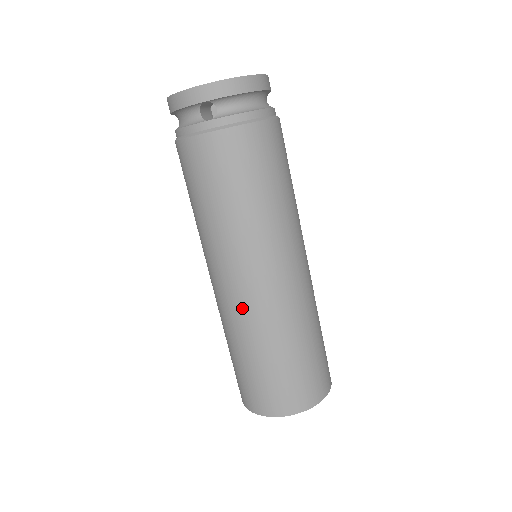
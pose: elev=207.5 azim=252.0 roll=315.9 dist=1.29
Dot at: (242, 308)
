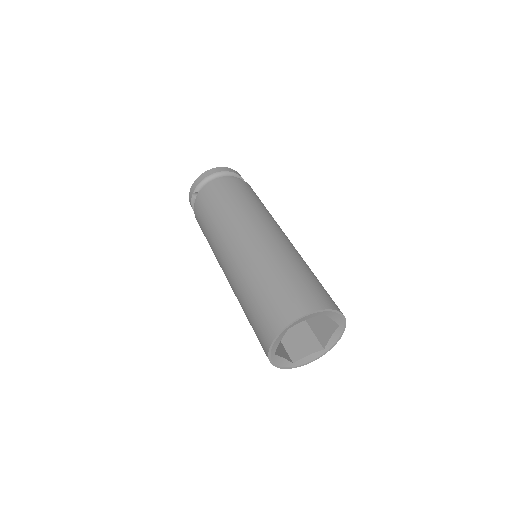
Dot at: (231, 278)
